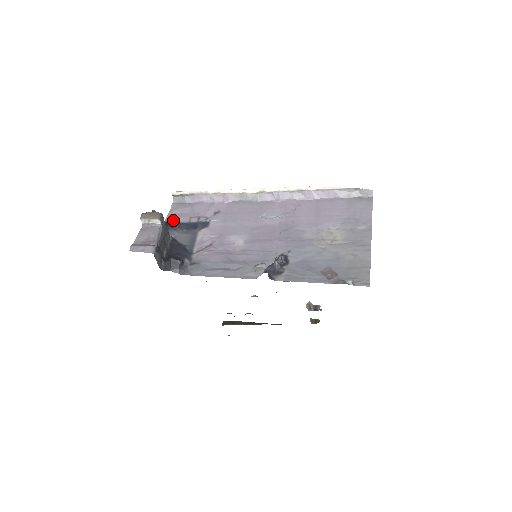
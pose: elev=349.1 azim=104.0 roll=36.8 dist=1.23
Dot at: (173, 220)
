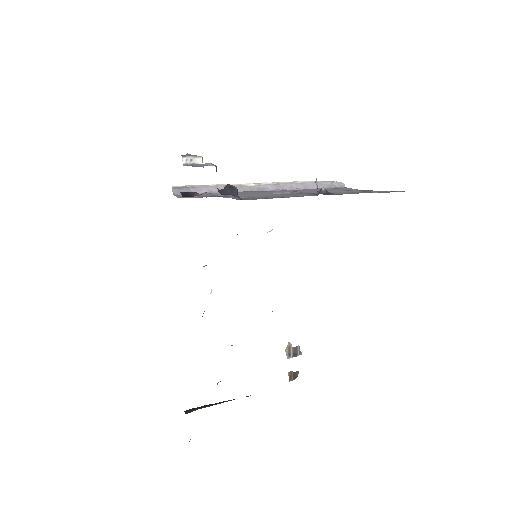
Dot at: (186, 197)
